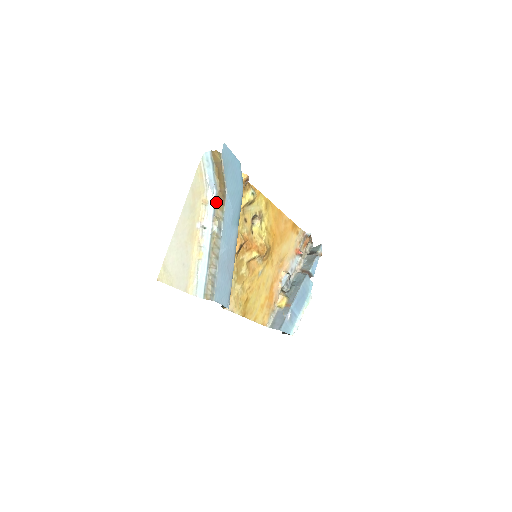
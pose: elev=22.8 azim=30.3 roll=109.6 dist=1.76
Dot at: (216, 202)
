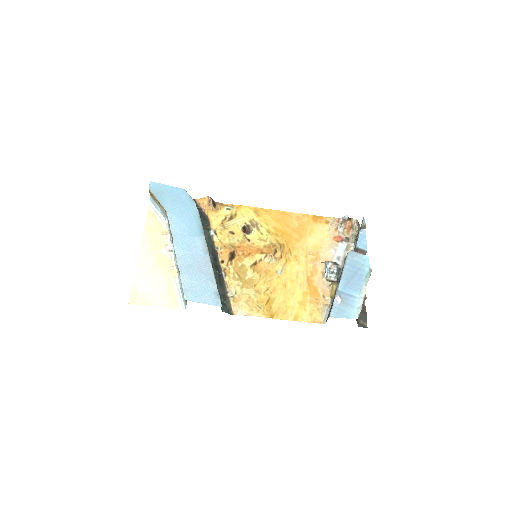
Dot at: (169, 226)
